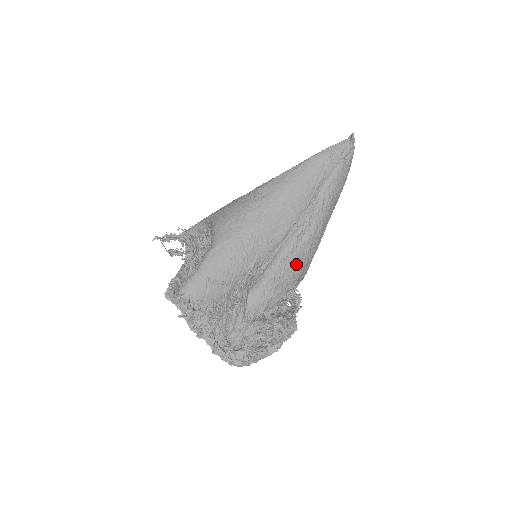
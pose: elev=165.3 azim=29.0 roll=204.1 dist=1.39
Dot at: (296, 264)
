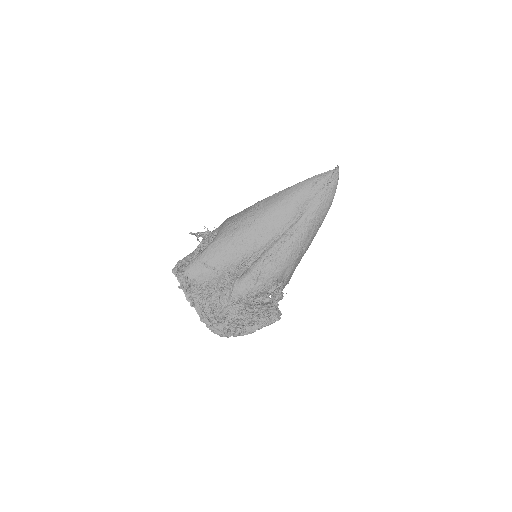
Dot at: (277, 264)
